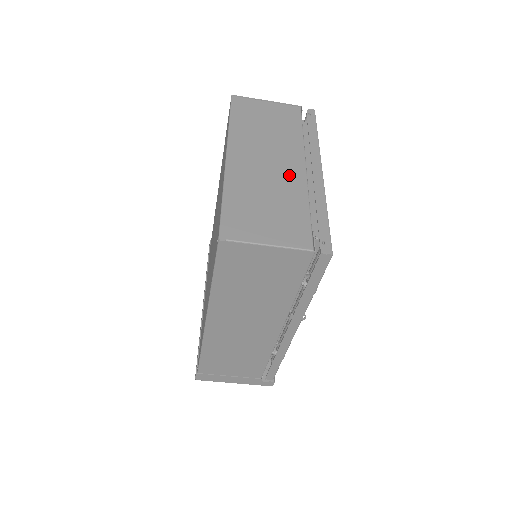
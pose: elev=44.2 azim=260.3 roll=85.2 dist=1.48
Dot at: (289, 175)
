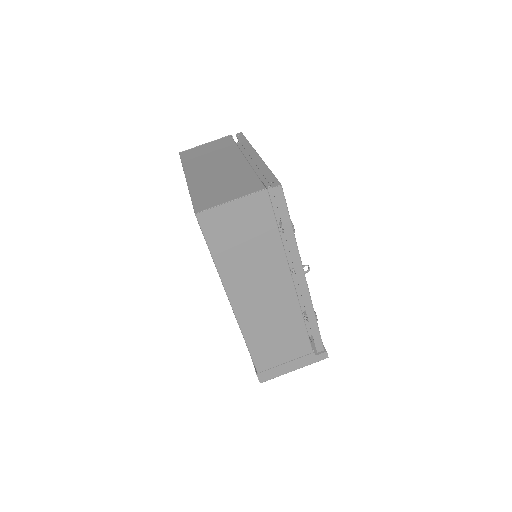
Dot at: (234, 166)
